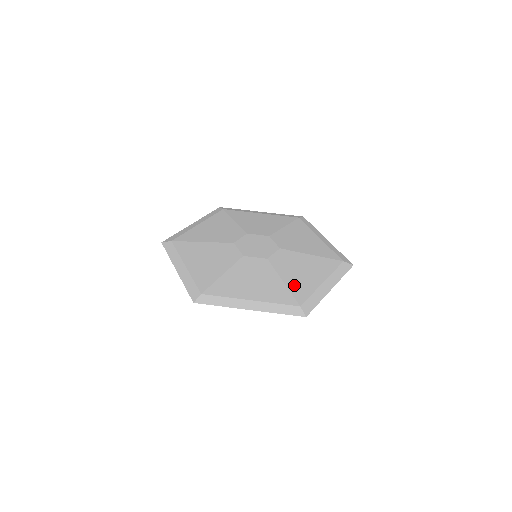
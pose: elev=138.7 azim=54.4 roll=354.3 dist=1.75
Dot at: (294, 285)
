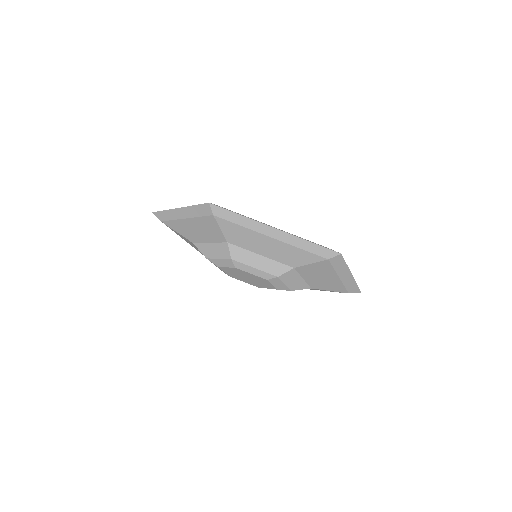
Dot at: occluded
